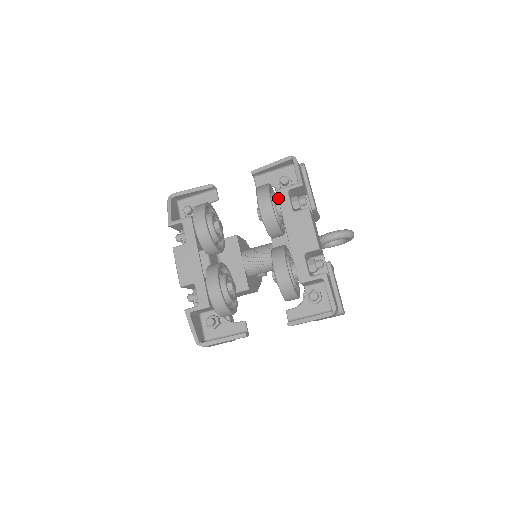
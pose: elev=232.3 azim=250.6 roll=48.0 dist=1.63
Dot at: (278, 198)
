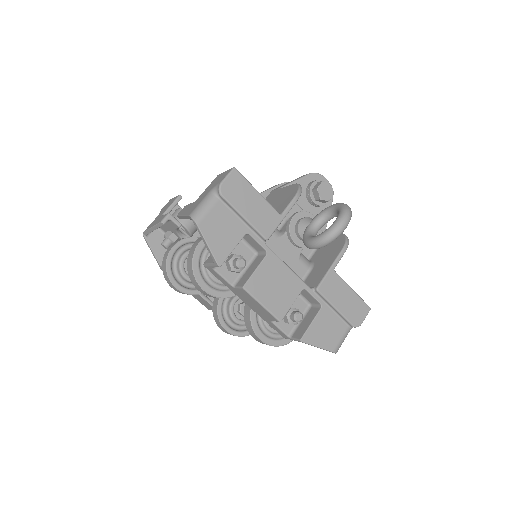
Dot at: (211, 273)
